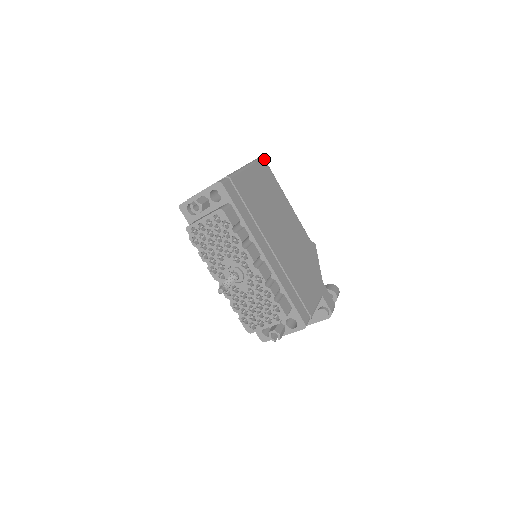
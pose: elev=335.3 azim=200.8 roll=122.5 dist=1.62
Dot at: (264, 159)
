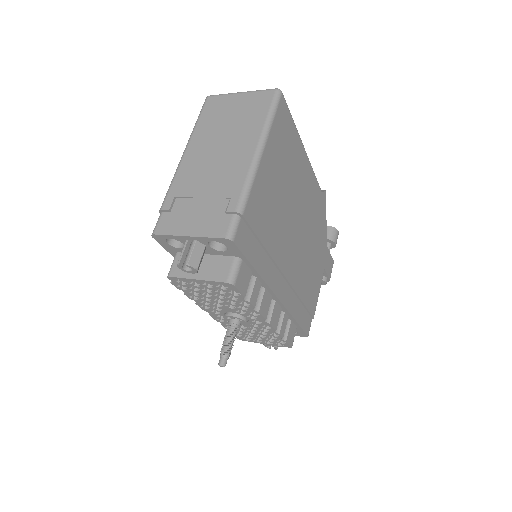
Dot at: (282, 96)
